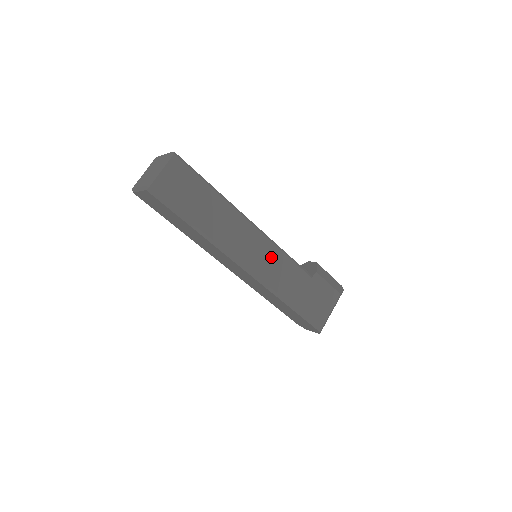
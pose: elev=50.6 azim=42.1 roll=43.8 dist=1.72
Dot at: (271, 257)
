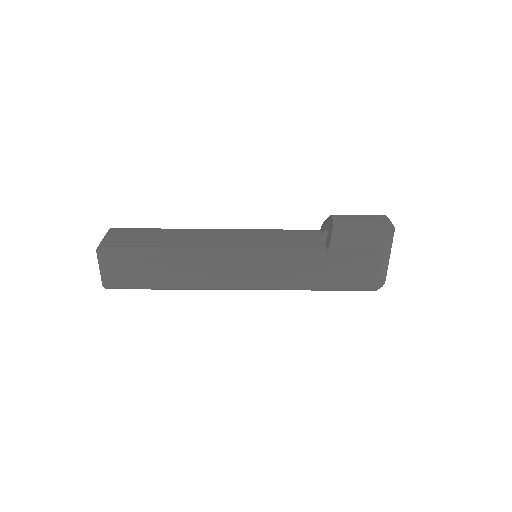
Dot at: (260, 265)
